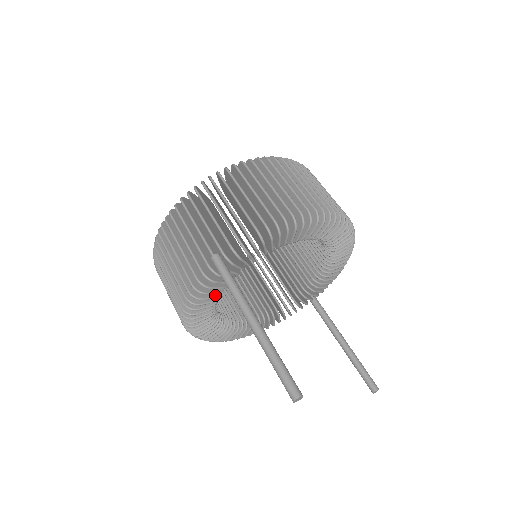
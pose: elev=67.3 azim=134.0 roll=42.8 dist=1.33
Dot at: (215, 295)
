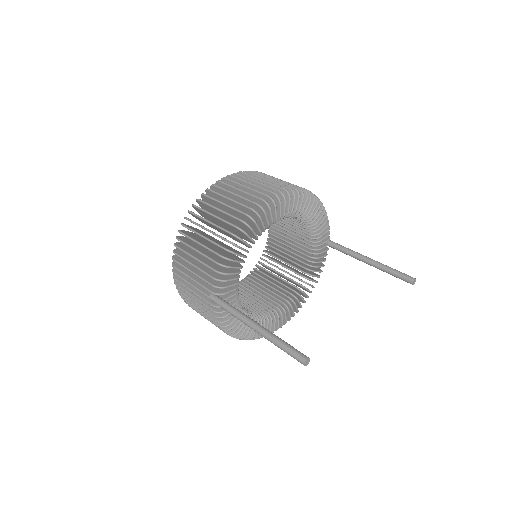
Dot at: occluded
